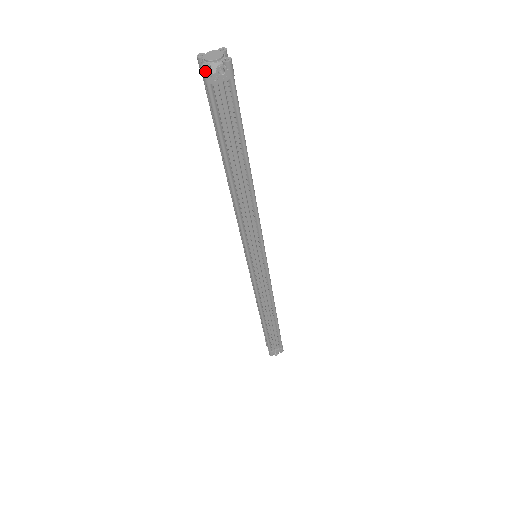
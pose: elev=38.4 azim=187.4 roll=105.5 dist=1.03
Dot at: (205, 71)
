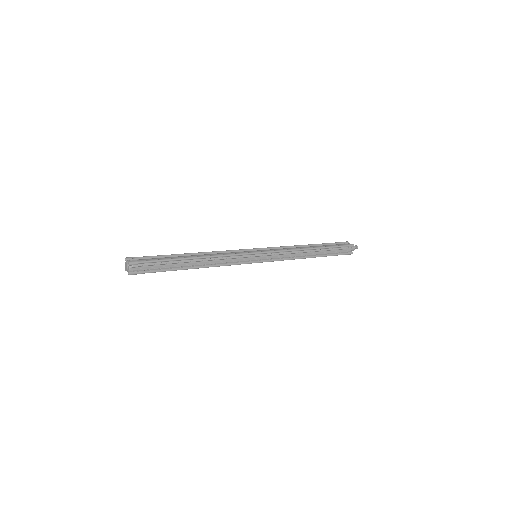
Dot at: occluded
